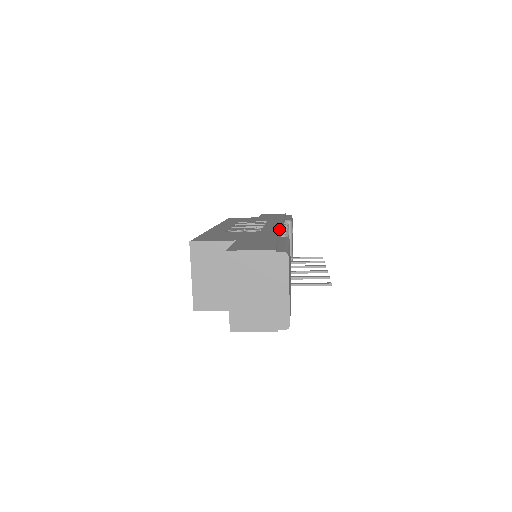
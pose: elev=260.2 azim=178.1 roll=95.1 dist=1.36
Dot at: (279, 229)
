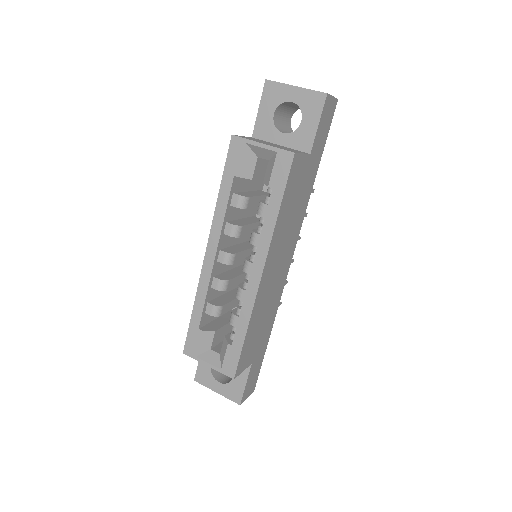
Dot at: occluded
